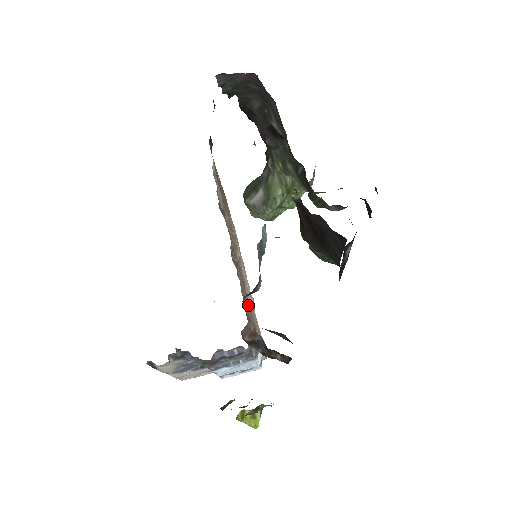
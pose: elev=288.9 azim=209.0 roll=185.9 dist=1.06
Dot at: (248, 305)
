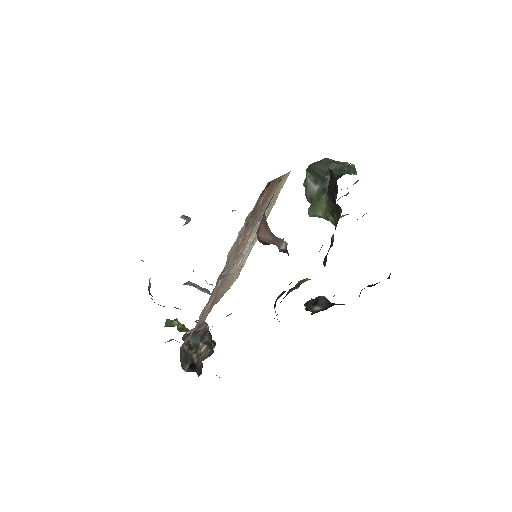
Dot at: (209, 307)
